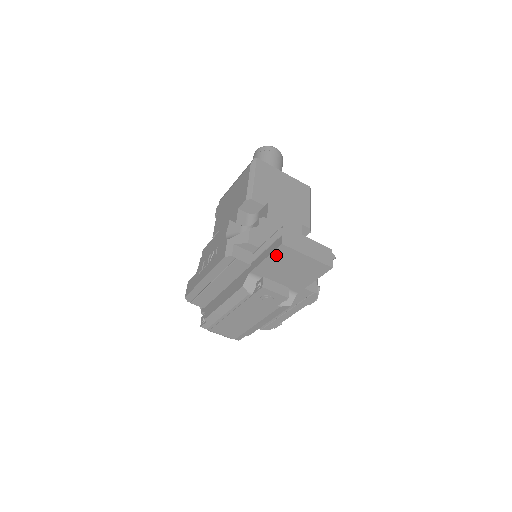
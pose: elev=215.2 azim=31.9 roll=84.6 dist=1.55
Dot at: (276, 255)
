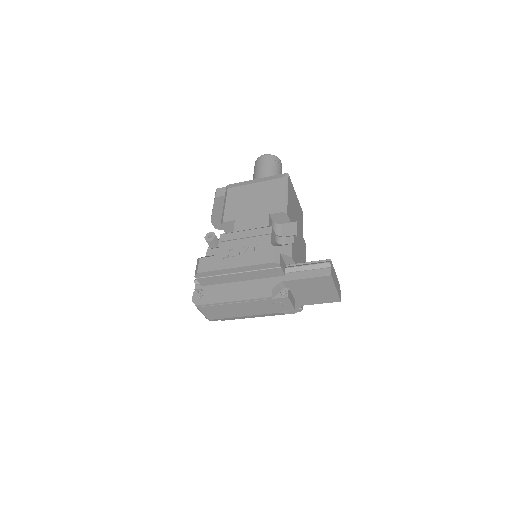
Dot at: (317, 279)
